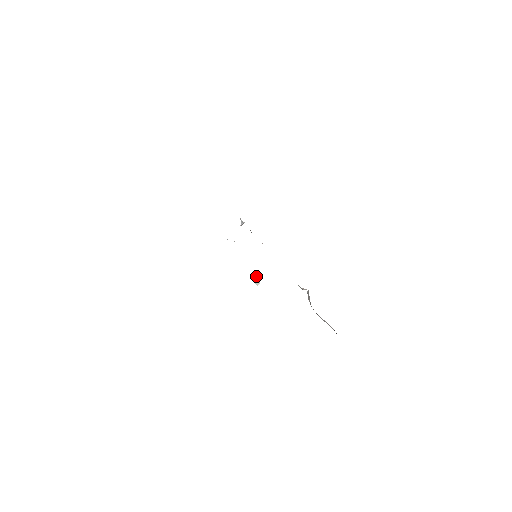
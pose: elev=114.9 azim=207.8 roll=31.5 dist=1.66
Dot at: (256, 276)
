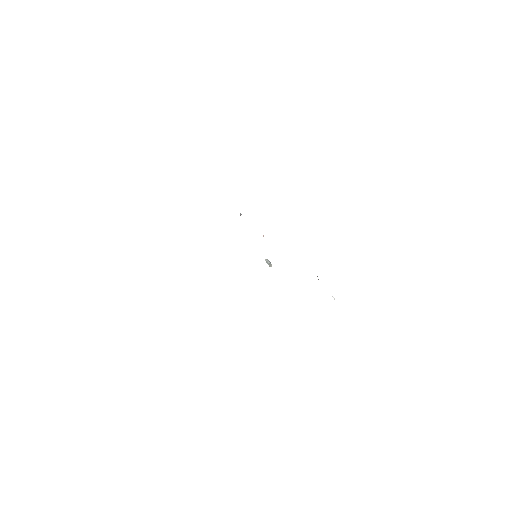
Dot at: (267, 260)
